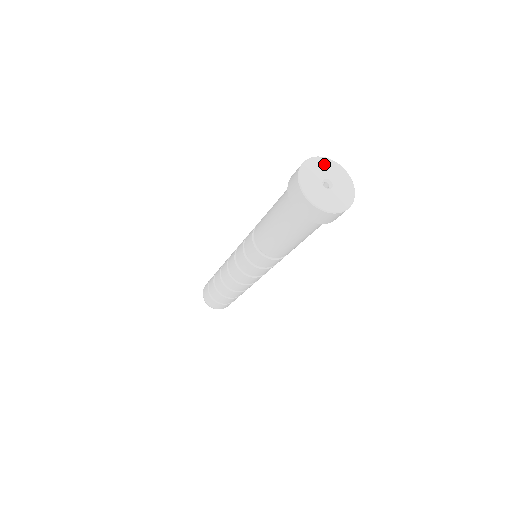
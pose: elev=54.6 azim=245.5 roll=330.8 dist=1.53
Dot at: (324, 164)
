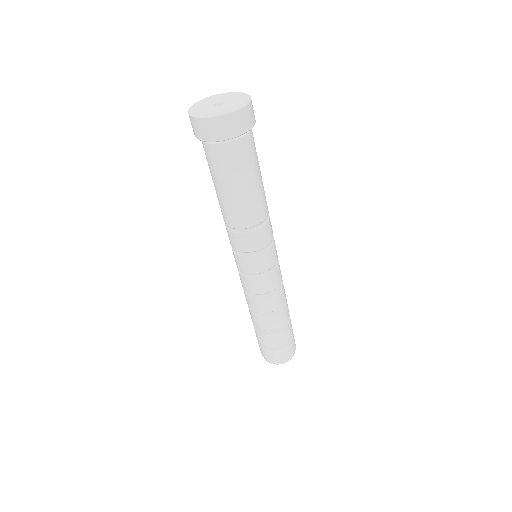
Dot at: (208, 100)
